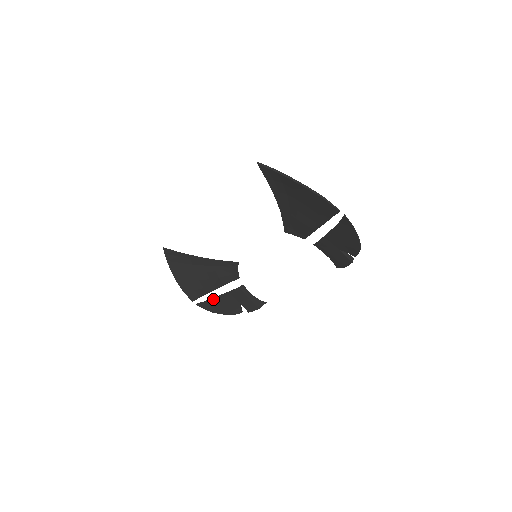
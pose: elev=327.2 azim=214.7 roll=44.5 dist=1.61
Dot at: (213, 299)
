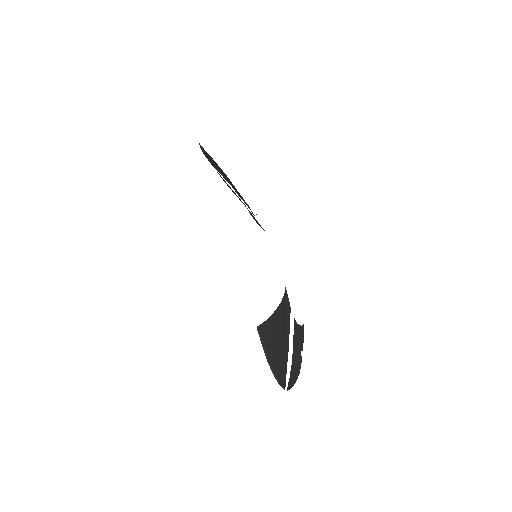
Dot at: occluded
